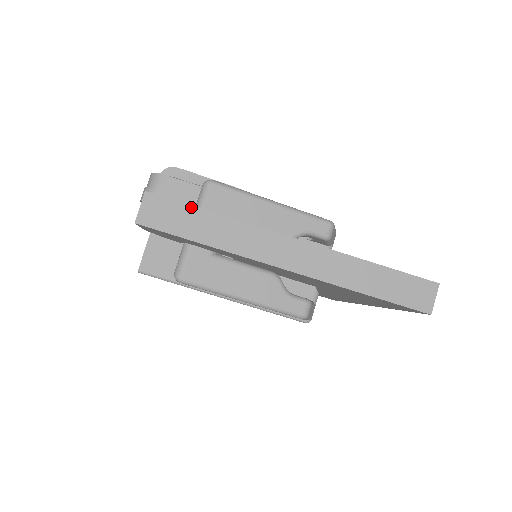
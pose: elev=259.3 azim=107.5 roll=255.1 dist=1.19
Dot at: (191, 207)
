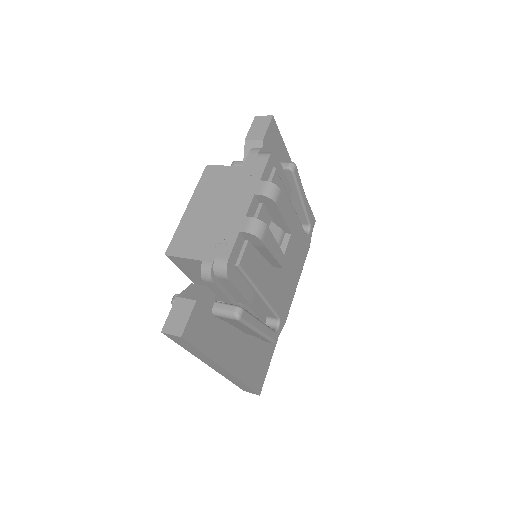
Dot at: (196, 349)
